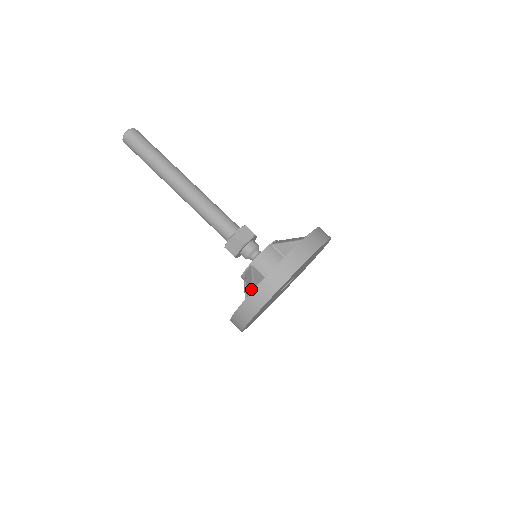
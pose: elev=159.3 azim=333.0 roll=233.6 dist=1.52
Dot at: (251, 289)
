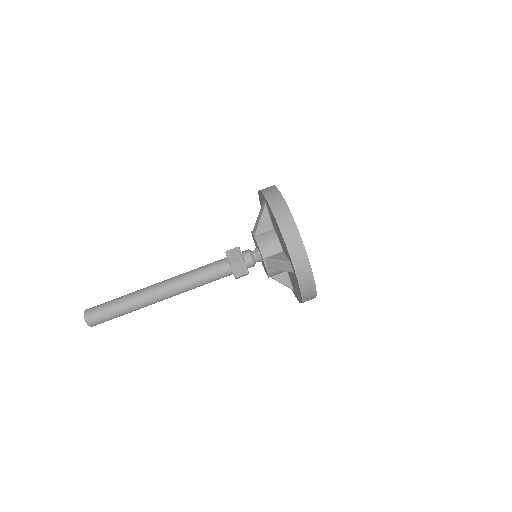
Dot at: (287, 265)
